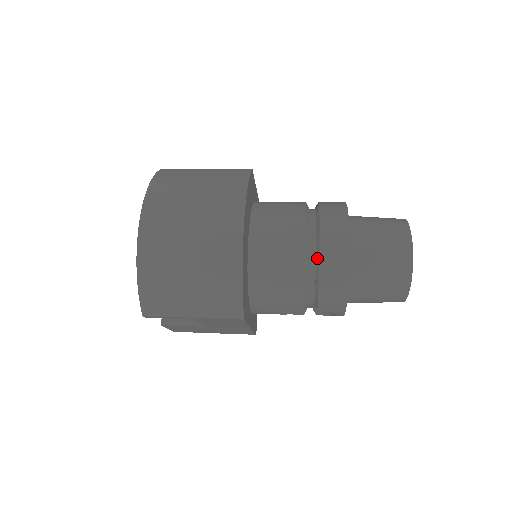
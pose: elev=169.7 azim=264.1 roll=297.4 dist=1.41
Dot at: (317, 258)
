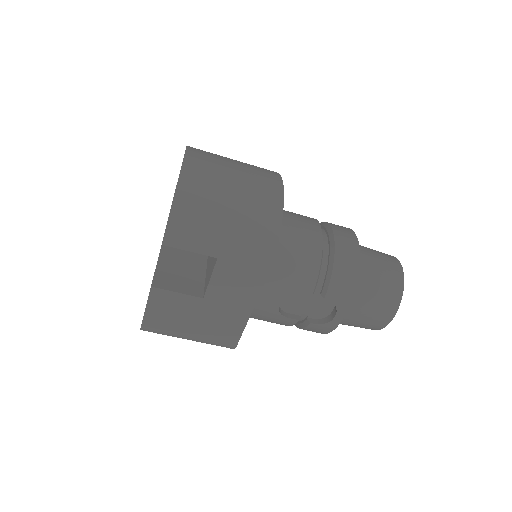
Dot at: (331, 243)
